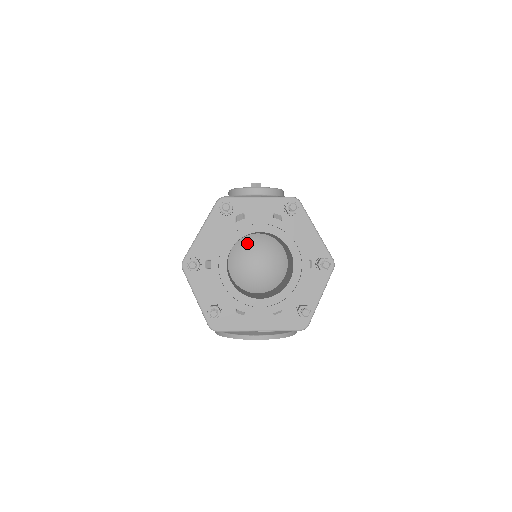
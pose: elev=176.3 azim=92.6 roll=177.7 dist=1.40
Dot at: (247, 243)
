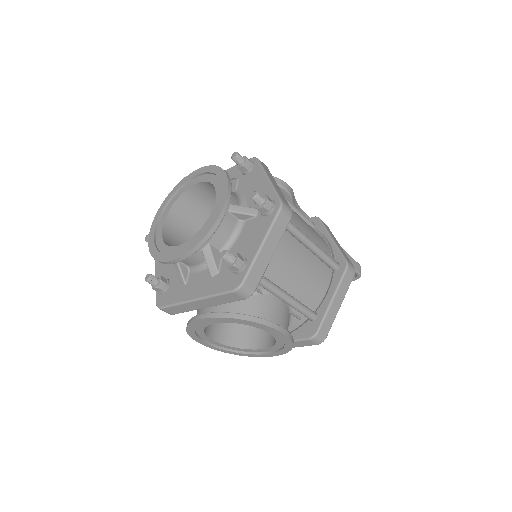
Dot at: occluded
